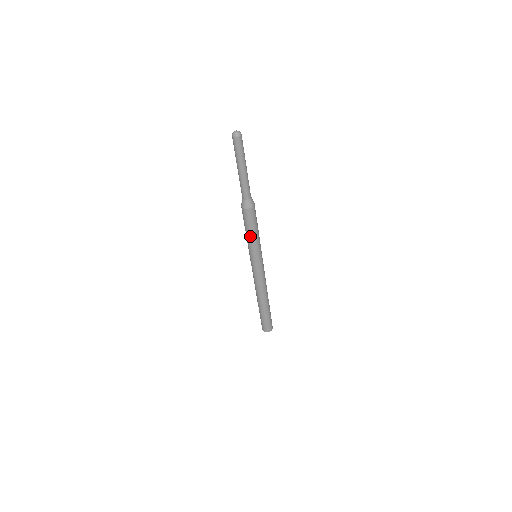
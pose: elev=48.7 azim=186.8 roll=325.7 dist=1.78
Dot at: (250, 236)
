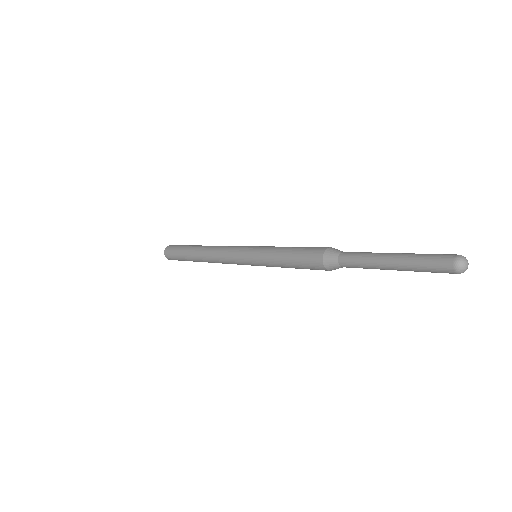
Dot at: (282, 261)
